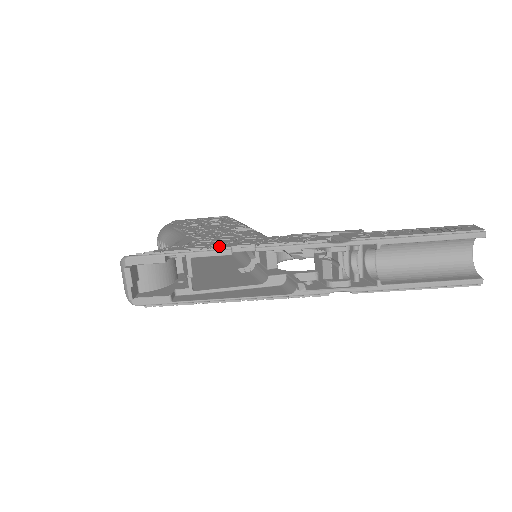
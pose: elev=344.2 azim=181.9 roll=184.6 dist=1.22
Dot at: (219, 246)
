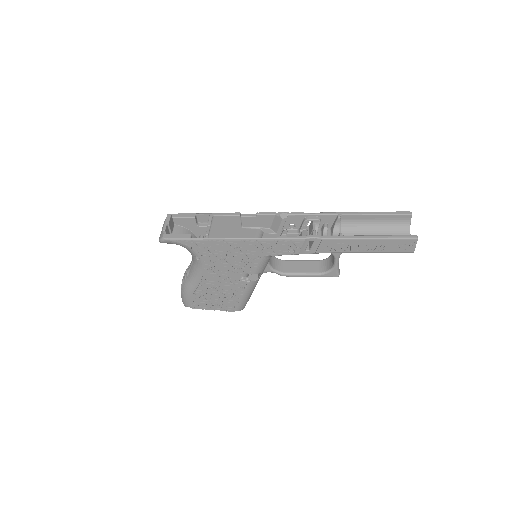
Dot at: occluded
